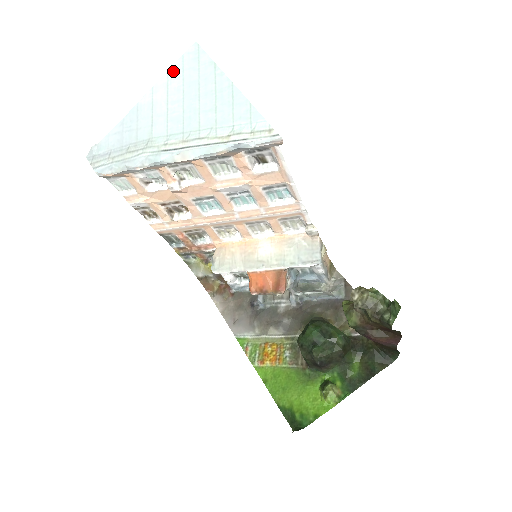
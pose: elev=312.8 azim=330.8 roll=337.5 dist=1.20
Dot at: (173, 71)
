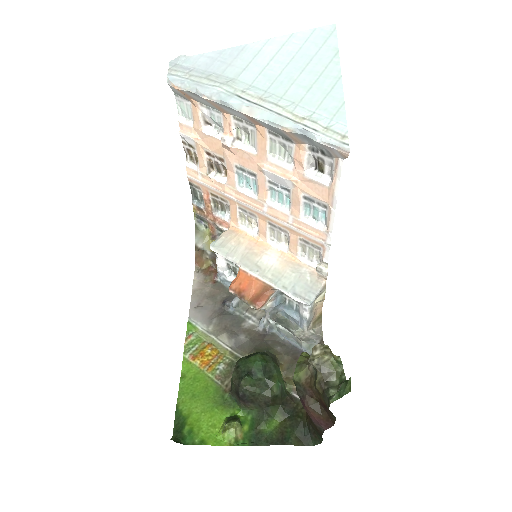
Dot at: (297, 36)
